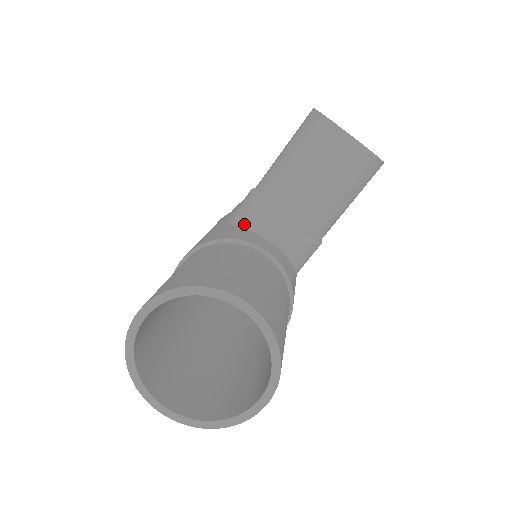
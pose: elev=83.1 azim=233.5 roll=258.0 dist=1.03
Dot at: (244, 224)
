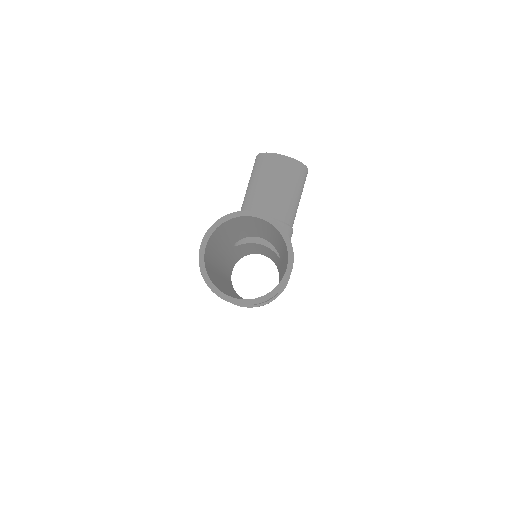
Dot at: occluded
